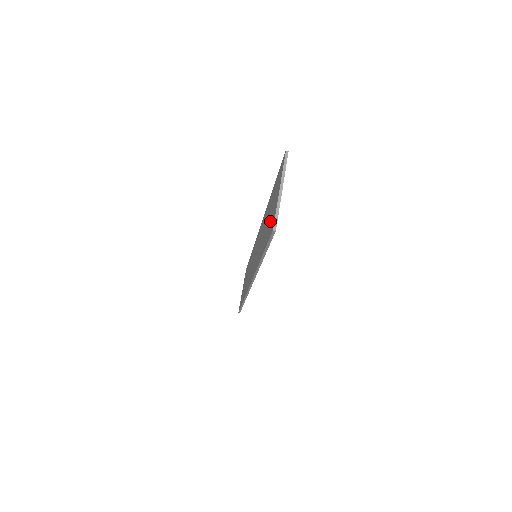
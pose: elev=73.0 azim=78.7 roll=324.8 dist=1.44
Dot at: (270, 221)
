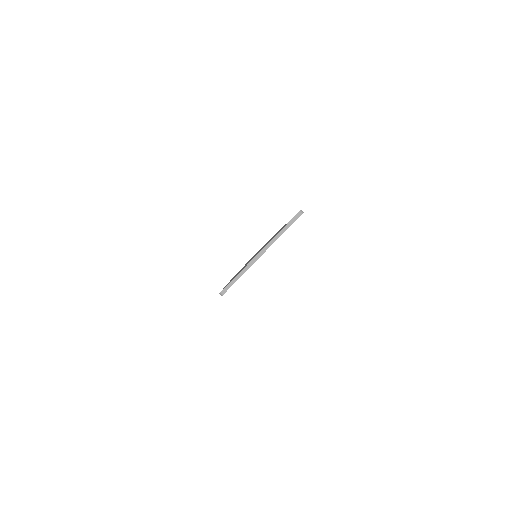
Dot at: occluded
